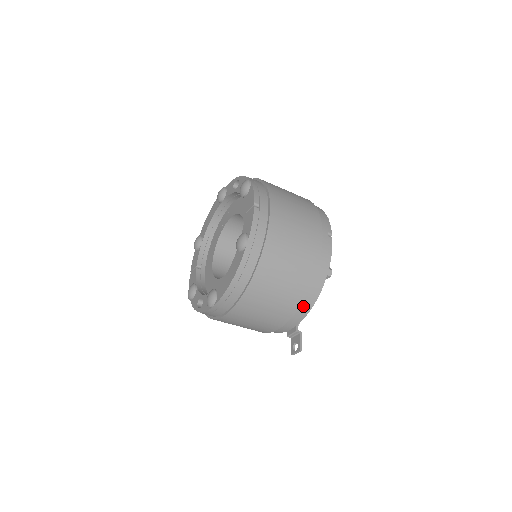
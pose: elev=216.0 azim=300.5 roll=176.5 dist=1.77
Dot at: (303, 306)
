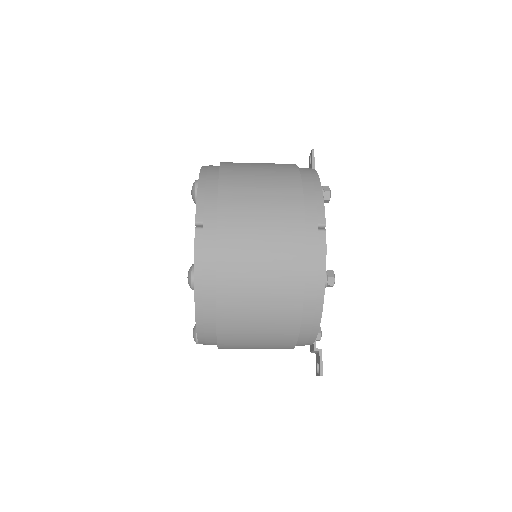
Dot at: (305, 328)
